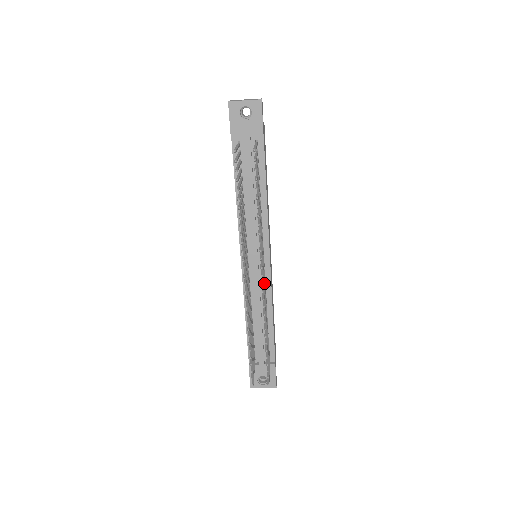
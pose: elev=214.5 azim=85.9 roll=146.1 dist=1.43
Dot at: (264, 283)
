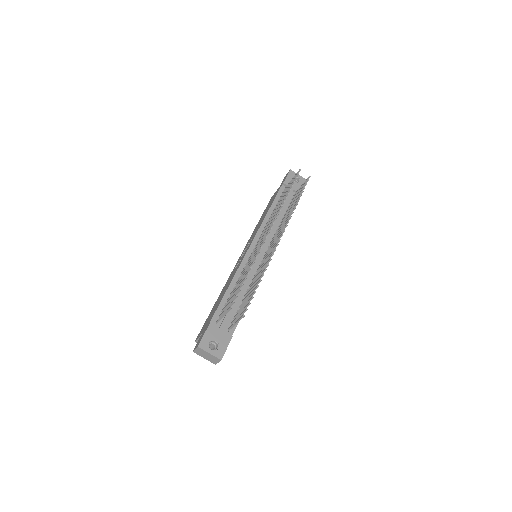
Dot at: (265, 260)
